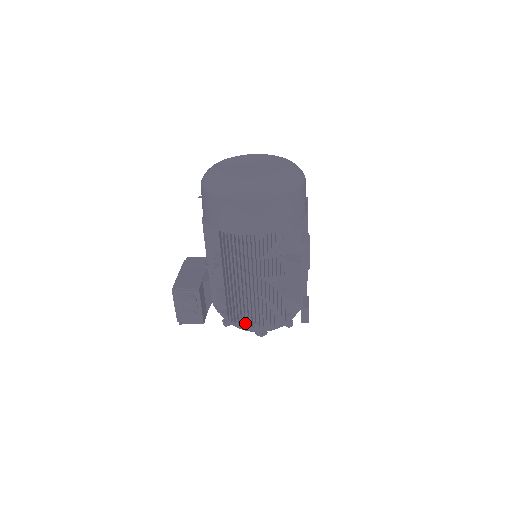
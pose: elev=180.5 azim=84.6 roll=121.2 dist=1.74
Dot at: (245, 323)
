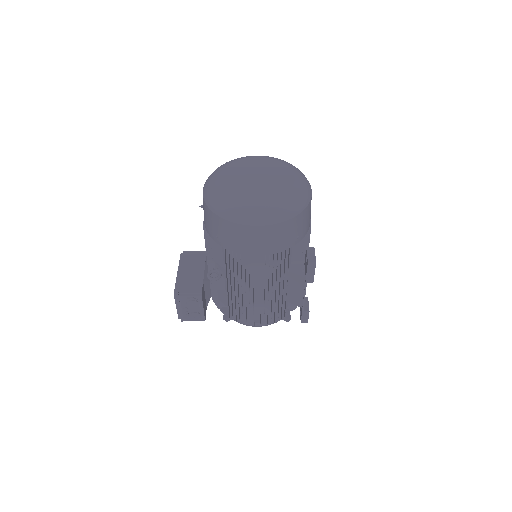
Dot at: occluded
